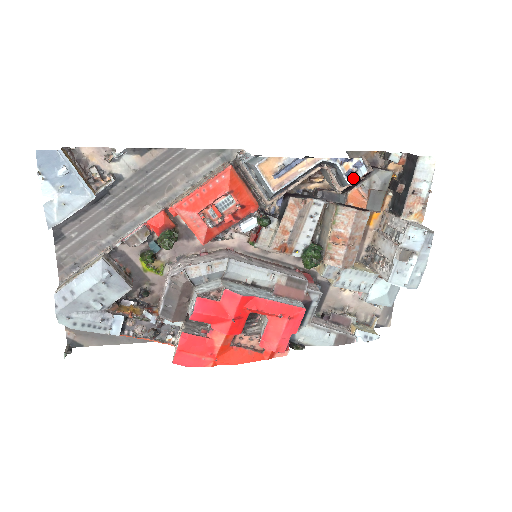
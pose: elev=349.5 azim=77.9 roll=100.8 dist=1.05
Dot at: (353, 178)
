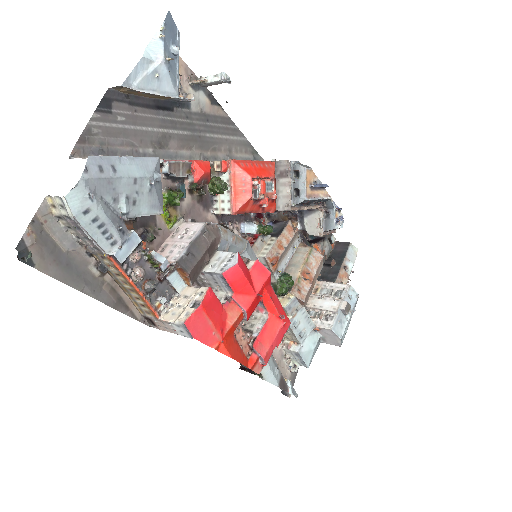
Dot at: (337, 226)
